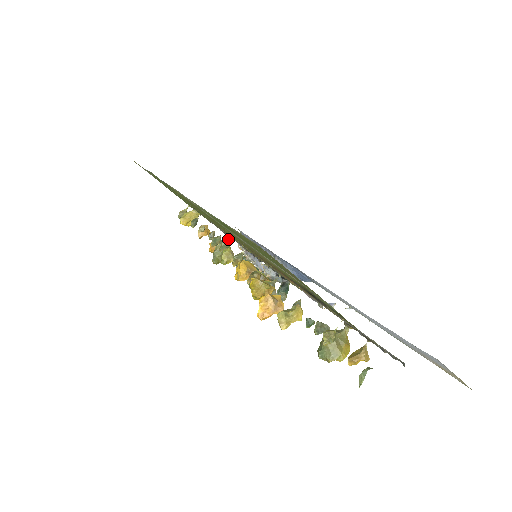
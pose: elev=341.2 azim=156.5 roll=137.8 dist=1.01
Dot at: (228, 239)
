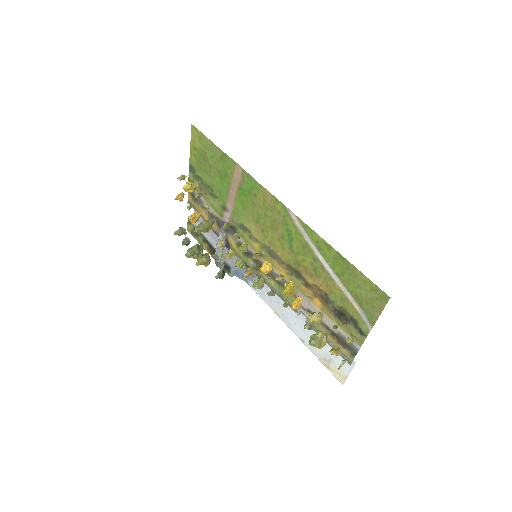
Dot at: (242, 233)
